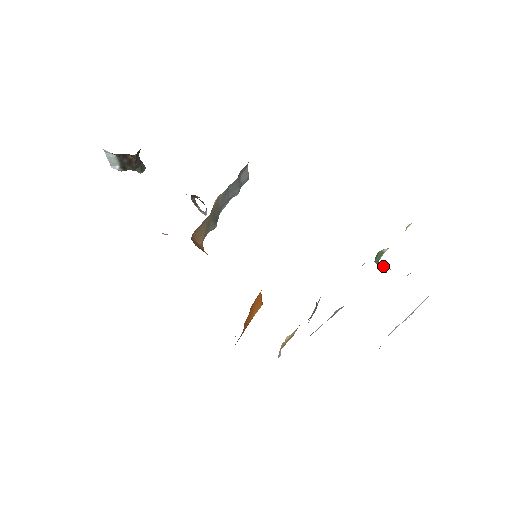
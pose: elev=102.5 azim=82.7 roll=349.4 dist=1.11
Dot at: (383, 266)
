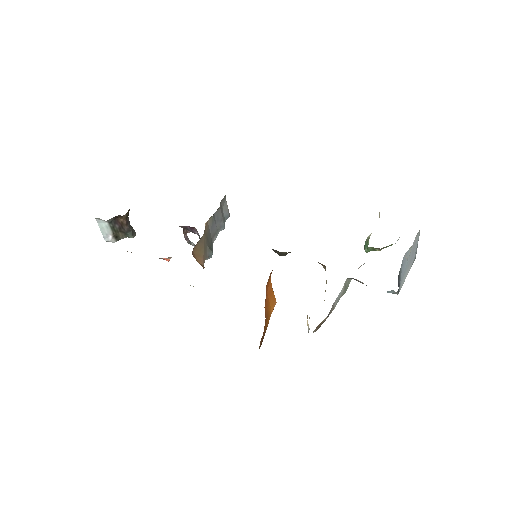
Dot at: (374, 249)
